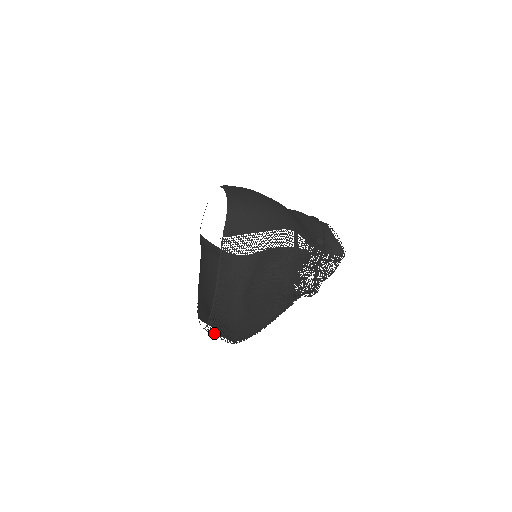
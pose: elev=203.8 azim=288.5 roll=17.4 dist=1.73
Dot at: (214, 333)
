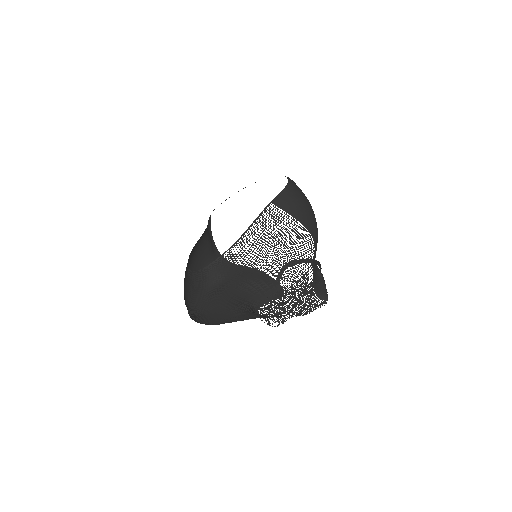
Dot at: occluded
